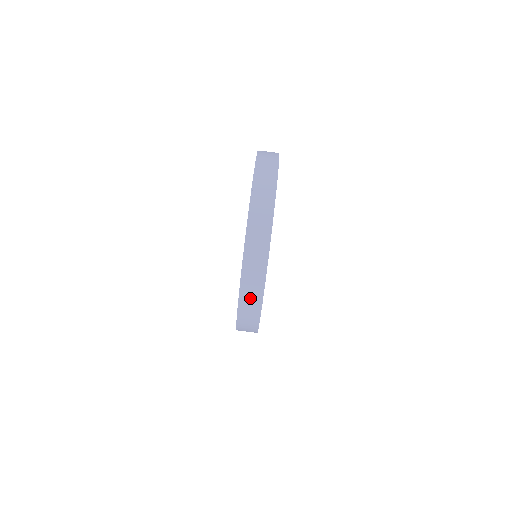
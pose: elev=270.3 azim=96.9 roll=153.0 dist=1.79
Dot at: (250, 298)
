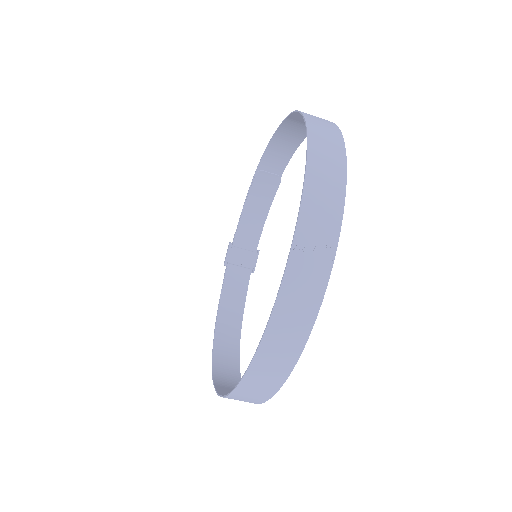
Dot at: (248, 397)
